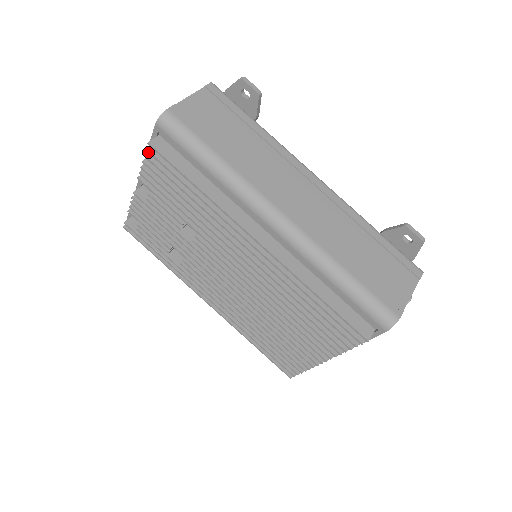
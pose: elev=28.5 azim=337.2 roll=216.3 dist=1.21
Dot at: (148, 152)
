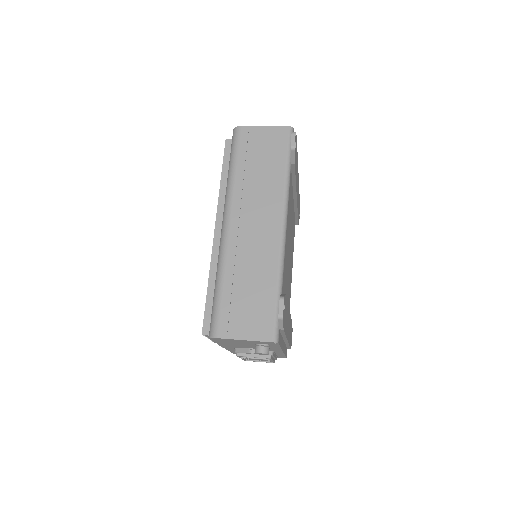
Dot at: occluded
